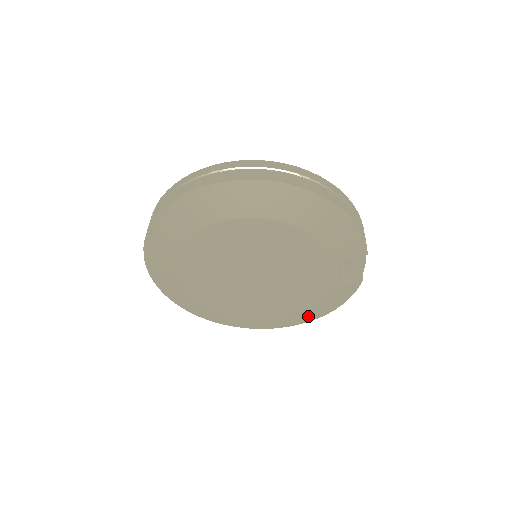
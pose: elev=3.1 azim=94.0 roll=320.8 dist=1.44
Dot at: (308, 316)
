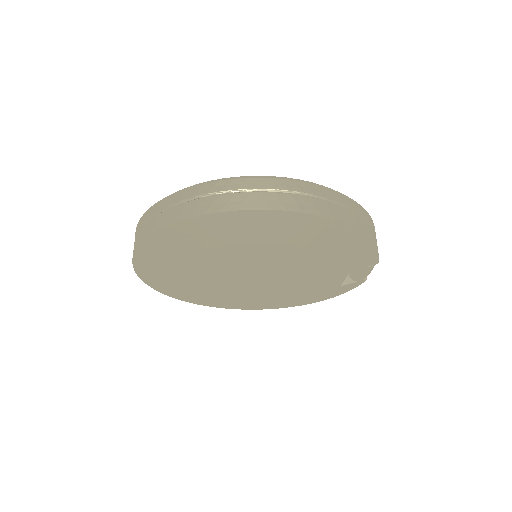
Dot at: (304, 303)
